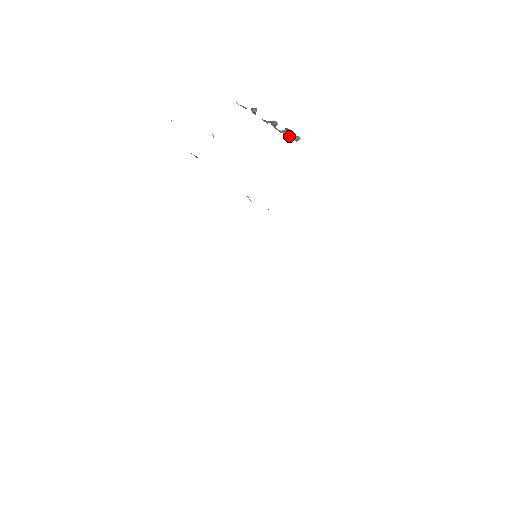
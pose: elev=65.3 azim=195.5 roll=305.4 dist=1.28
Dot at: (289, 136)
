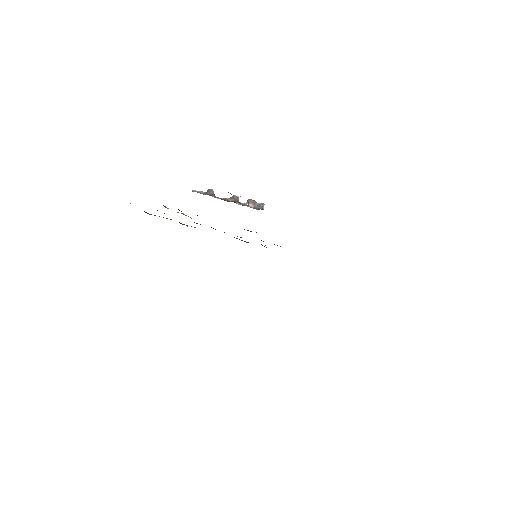
Dot at: (255, 206)
